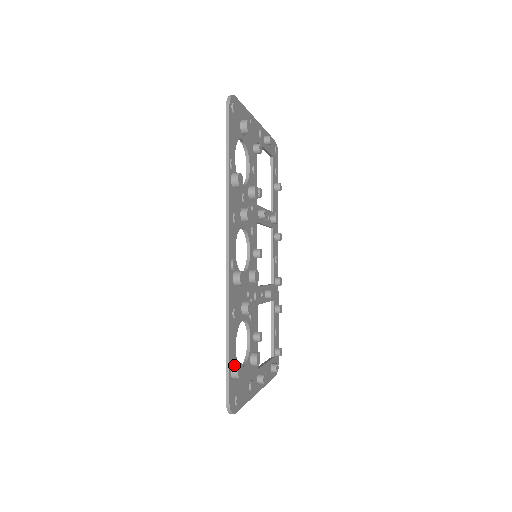
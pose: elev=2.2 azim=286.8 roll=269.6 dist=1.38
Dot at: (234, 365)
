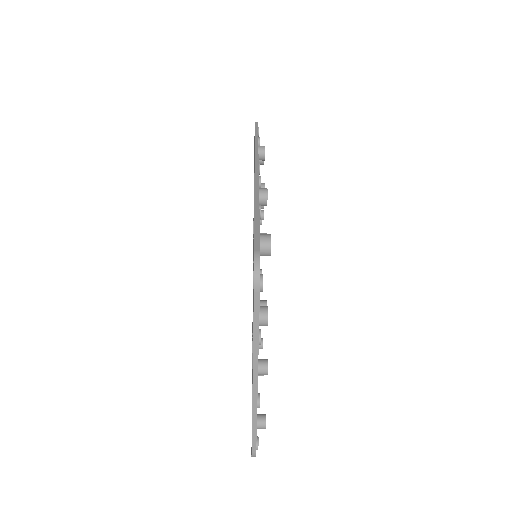
Dot at: (263, 234)
